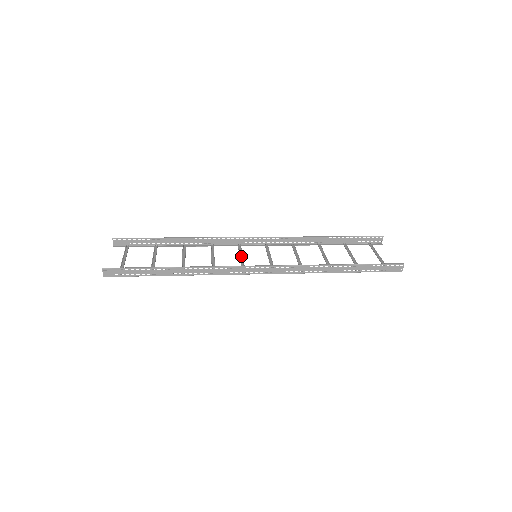
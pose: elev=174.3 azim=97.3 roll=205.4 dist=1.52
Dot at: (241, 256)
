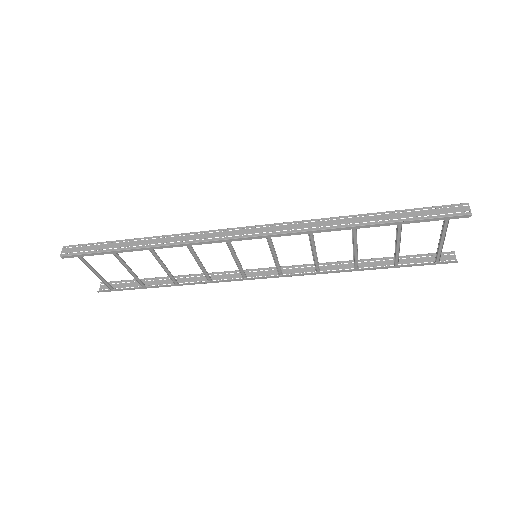
Dot at: (238, 264)
